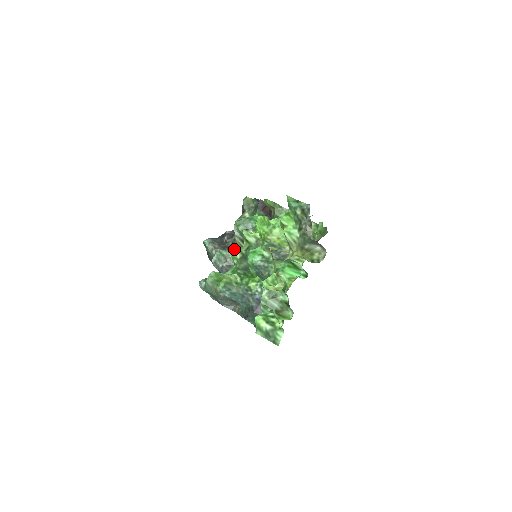
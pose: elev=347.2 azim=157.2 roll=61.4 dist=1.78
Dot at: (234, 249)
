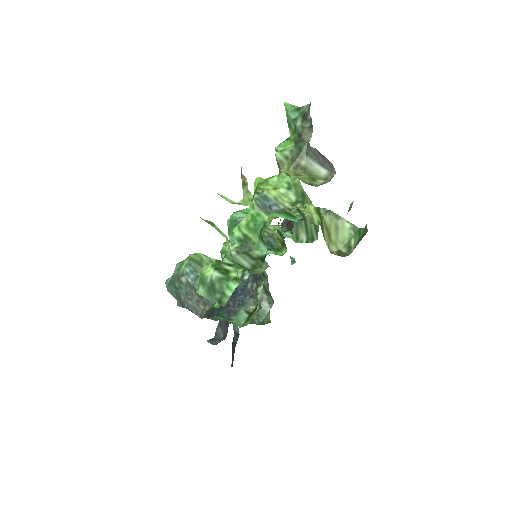
Dot at: occluded
